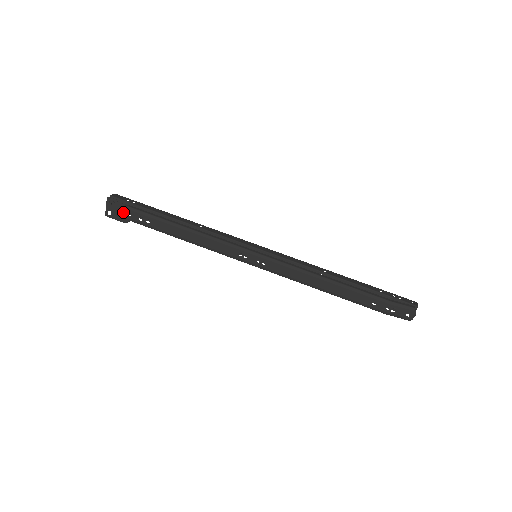
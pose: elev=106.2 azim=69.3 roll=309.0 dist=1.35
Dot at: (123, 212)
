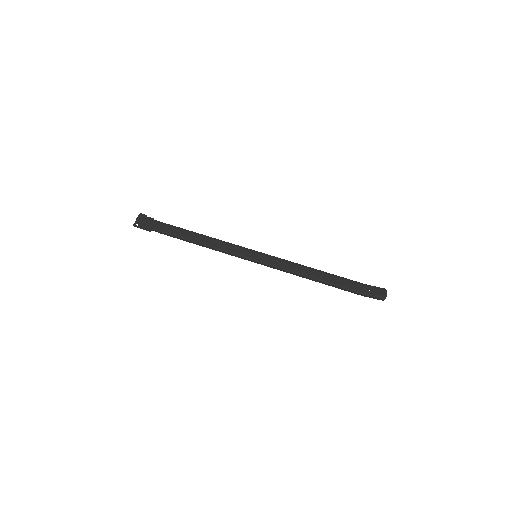
Dot at: (149, 224)
